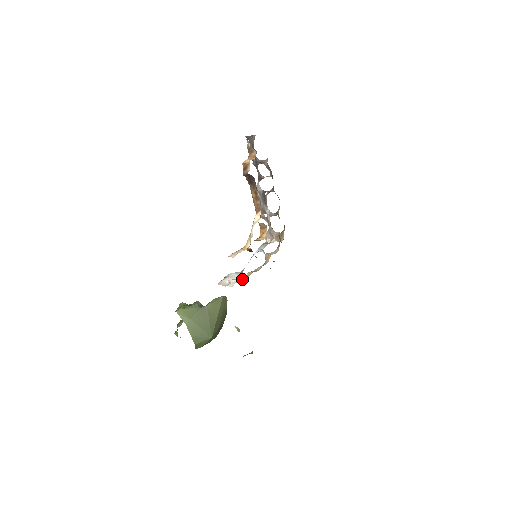
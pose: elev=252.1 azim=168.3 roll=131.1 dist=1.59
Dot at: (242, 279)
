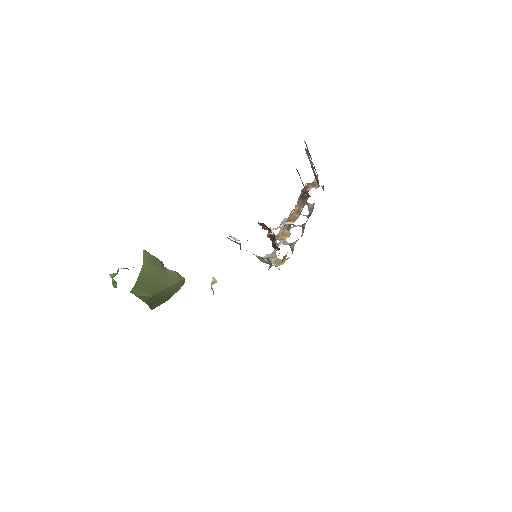
Dot at: occluded
